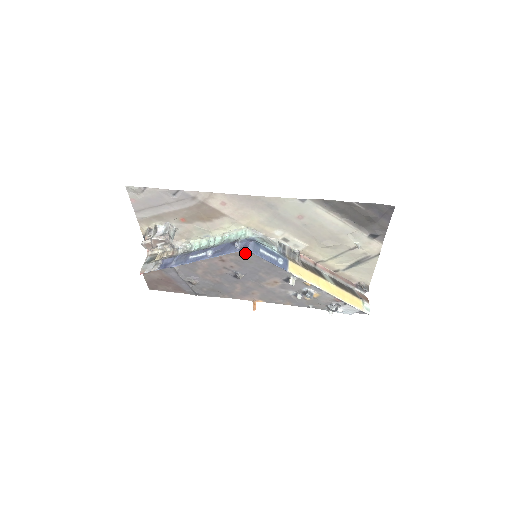
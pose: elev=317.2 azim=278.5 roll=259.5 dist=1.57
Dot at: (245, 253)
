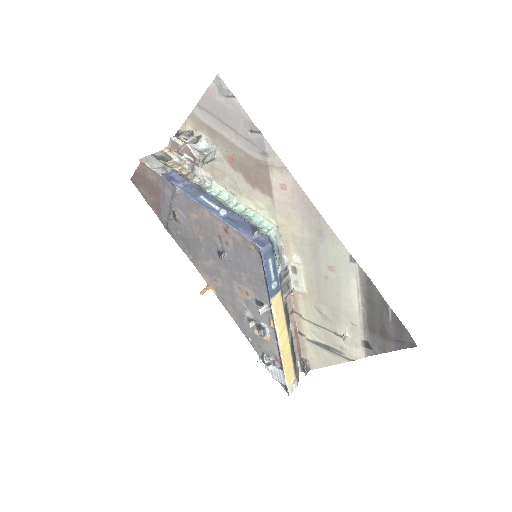
Dot at: (254, 247)
